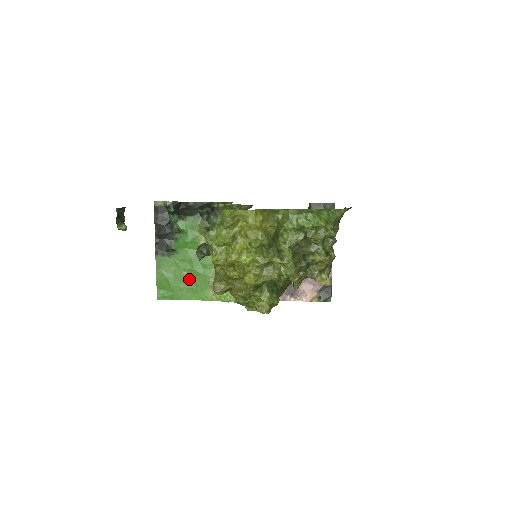
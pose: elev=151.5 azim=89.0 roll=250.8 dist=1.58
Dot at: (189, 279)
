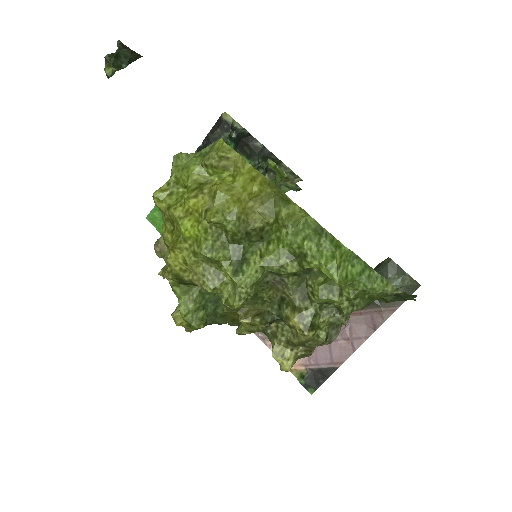
Dot at: occluded
